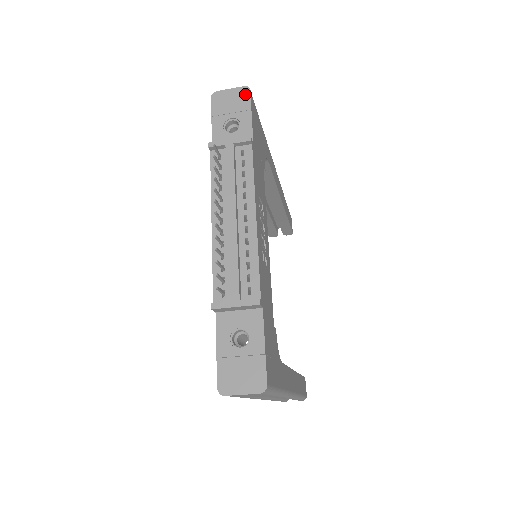
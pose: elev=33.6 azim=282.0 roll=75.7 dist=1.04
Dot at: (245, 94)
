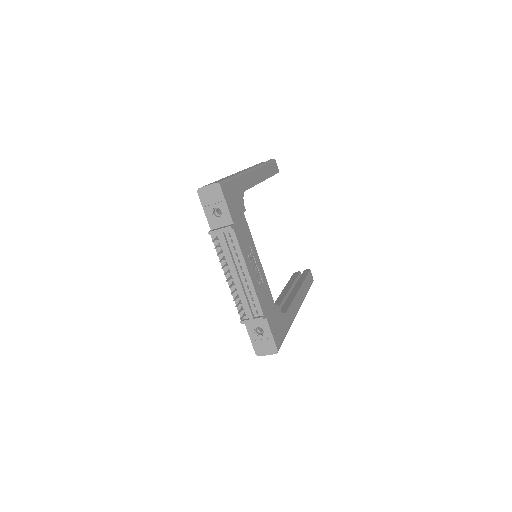
Dot at: (218, 189)
